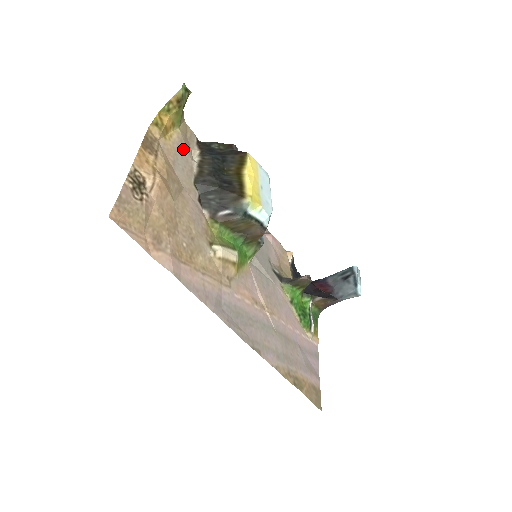
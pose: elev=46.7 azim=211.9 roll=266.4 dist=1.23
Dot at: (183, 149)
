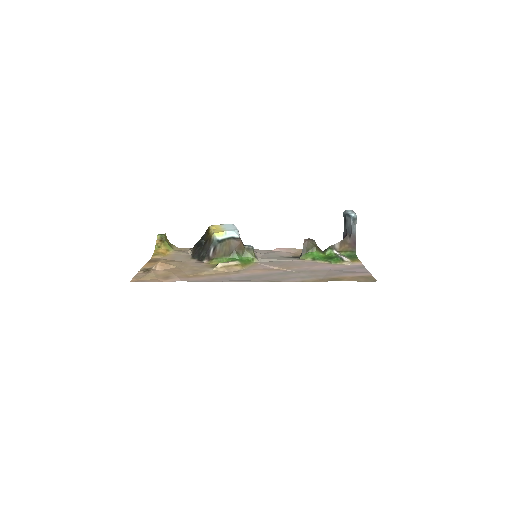
Dot at: (180, 254)
